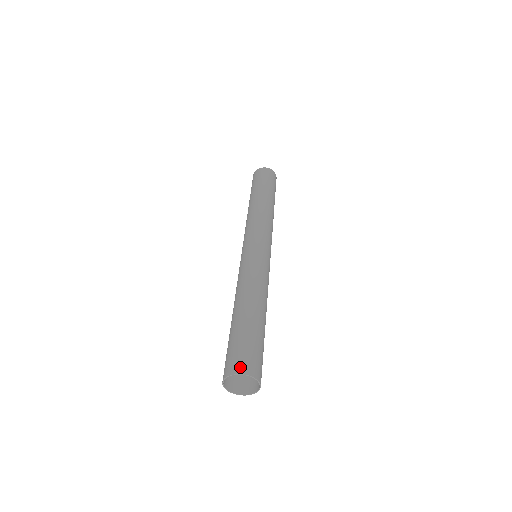
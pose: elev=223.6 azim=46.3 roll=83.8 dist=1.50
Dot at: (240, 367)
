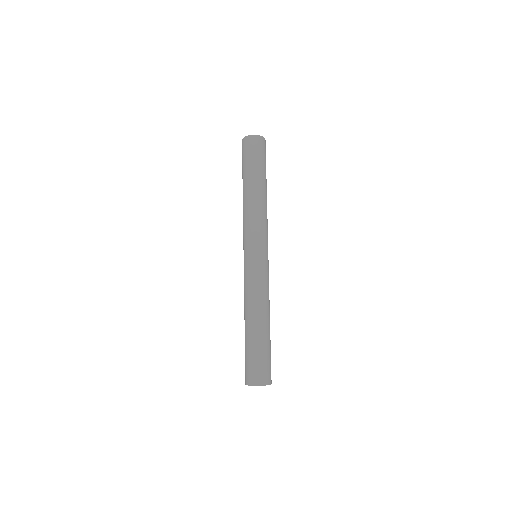
Dot at: (254, 380)
